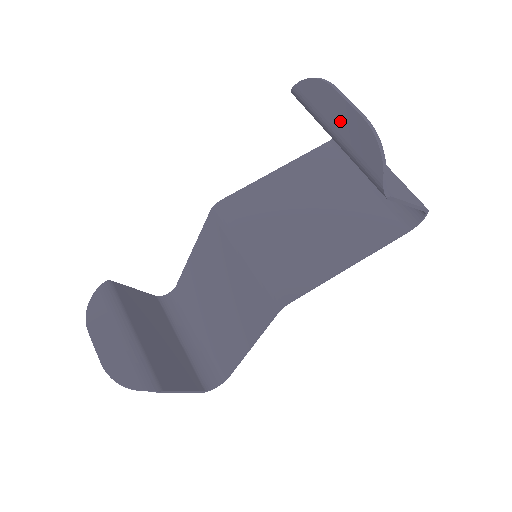
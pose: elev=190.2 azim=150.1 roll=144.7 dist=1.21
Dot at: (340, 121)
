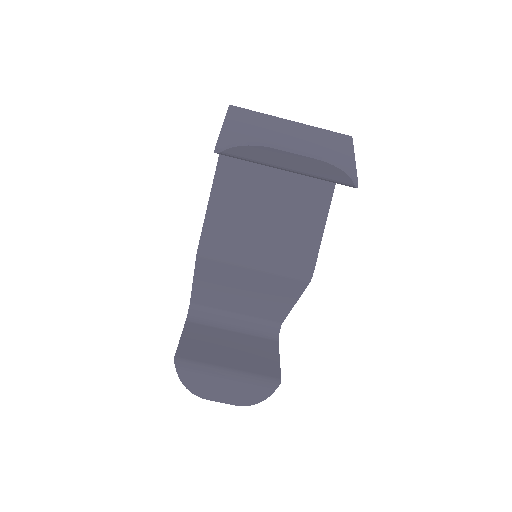
Dot at: (291, 164)
